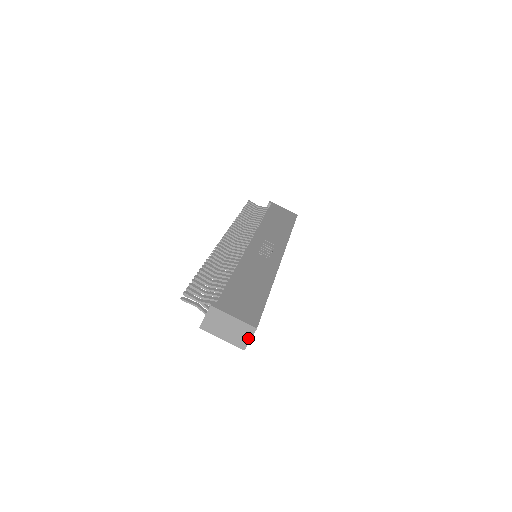
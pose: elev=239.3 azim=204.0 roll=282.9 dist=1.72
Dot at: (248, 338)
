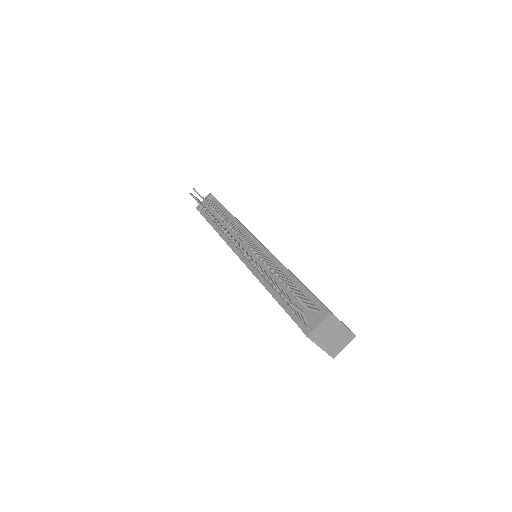
Dot at: (344, 346)
